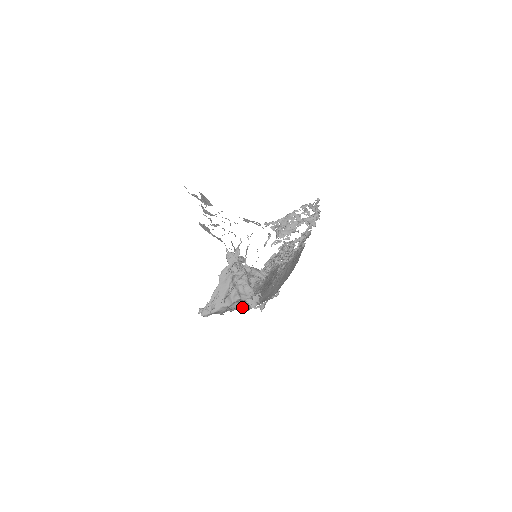
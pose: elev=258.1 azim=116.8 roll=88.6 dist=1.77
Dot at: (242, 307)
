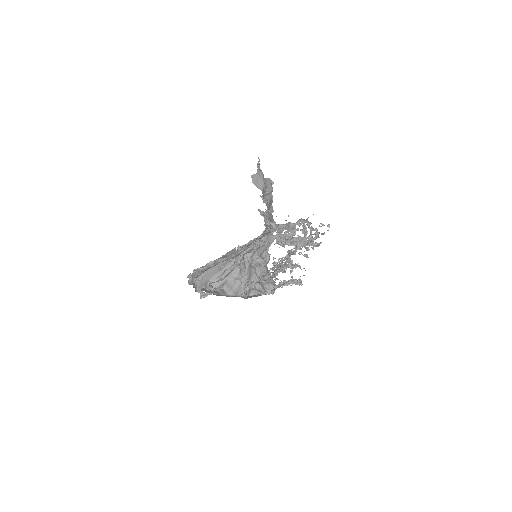
Dot at: occluded
